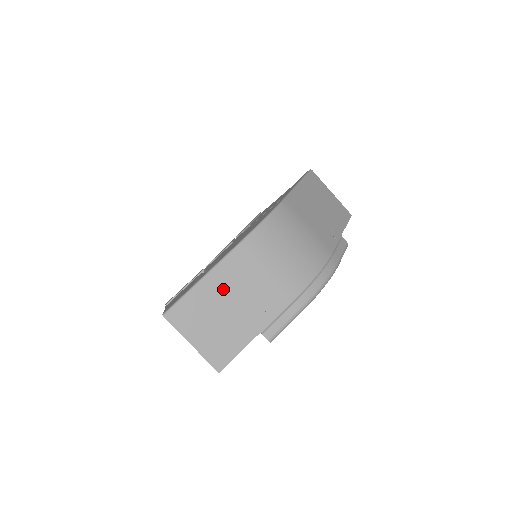
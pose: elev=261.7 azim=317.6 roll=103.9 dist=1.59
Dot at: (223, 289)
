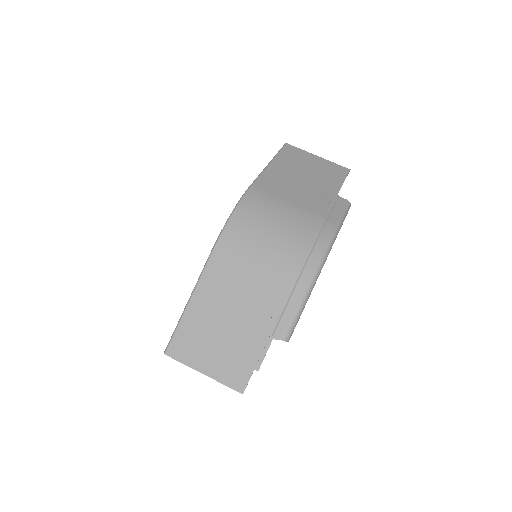
Dot at: (213, 304)
